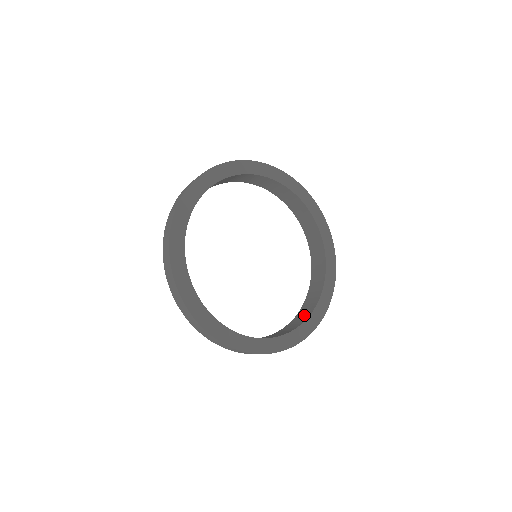
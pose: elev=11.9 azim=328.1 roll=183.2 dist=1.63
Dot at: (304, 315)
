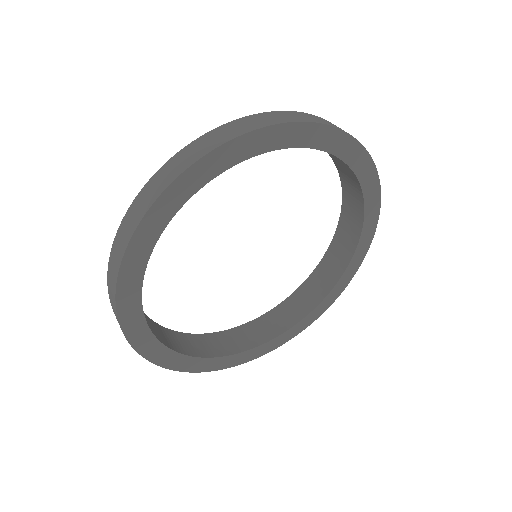
Dot at: (234, 343)
